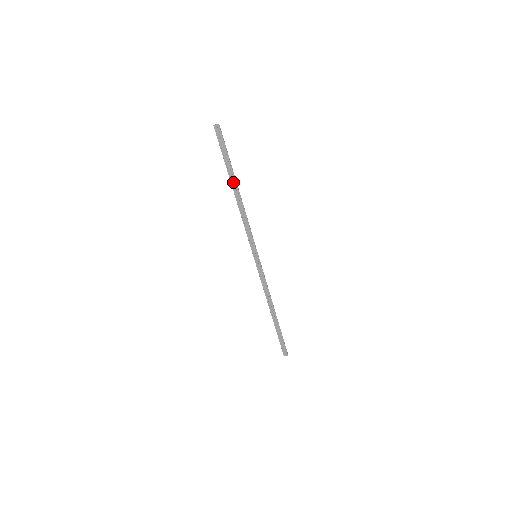
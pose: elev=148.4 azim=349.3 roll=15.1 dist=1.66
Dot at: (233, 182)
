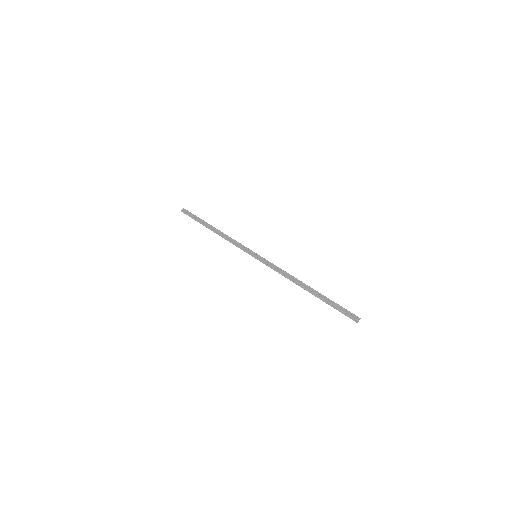
Dot at: (209, 227)
